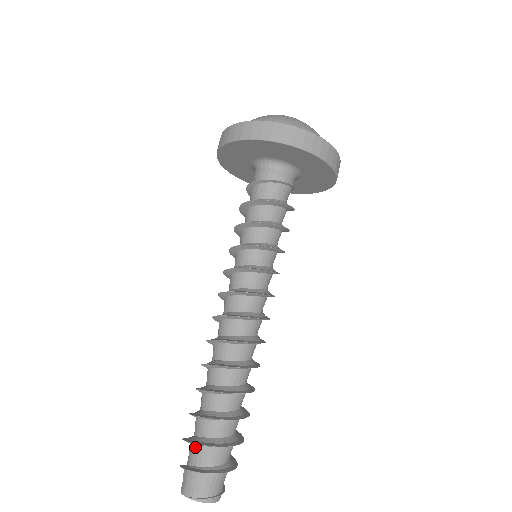
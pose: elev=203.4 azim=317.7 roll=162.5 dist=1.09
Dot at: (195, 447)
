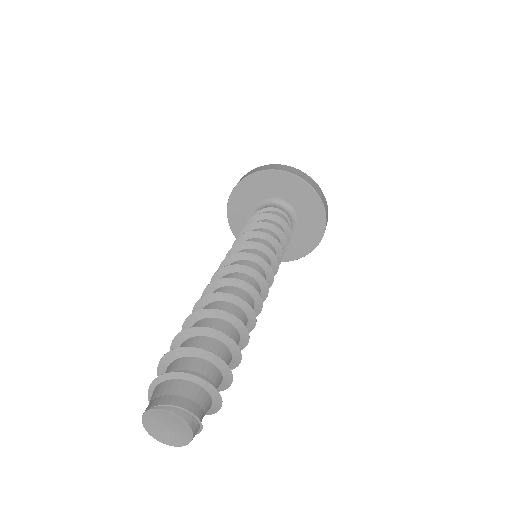
Dot at: (170, 364)
